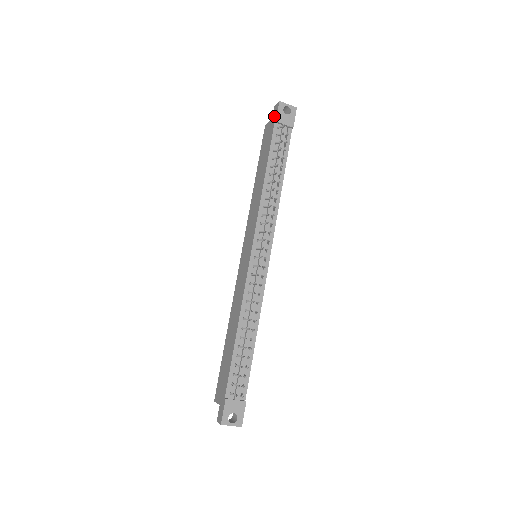
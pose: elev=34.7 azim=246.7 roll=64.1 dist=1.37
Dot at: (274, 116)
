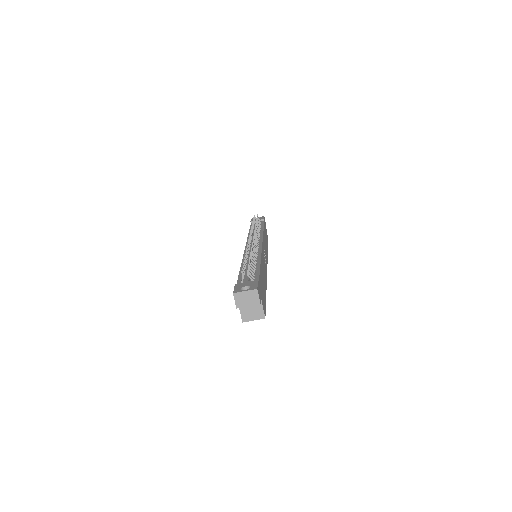
Dot at: occluded
